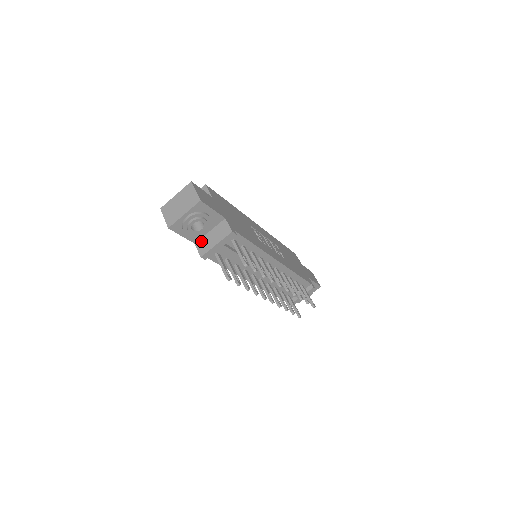
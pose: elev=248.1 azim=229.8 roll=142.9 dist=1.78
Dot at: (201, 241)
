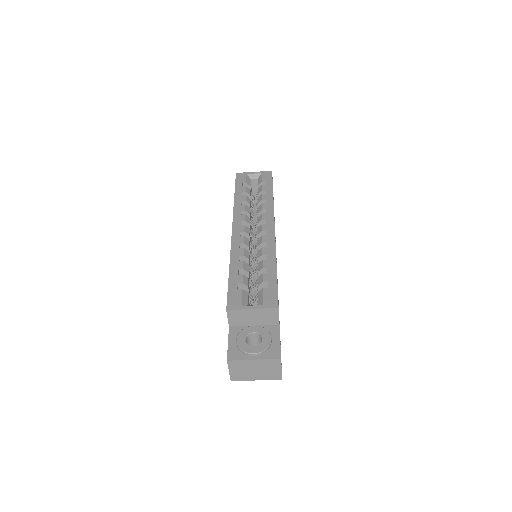
Dot at: occluded
